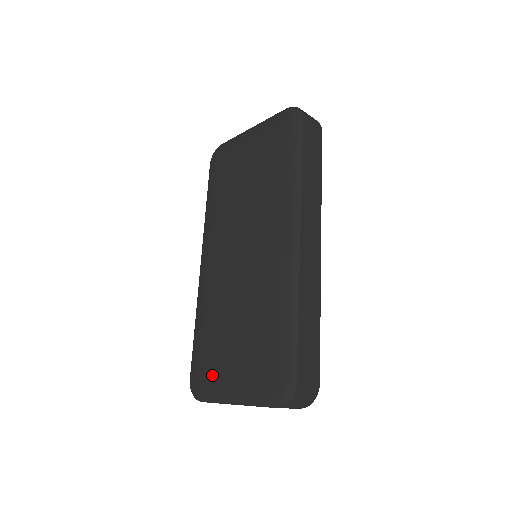
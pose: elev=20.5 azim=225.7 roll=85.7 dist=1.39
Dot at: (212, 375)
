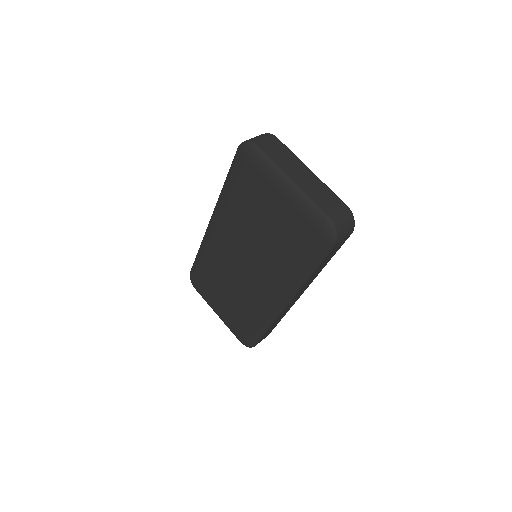
Dot at: (206, 294)
